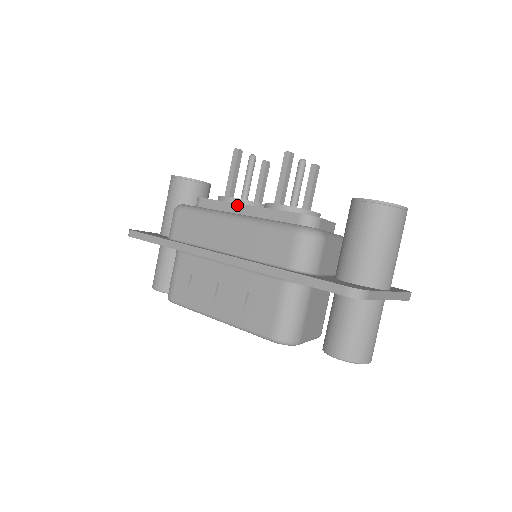
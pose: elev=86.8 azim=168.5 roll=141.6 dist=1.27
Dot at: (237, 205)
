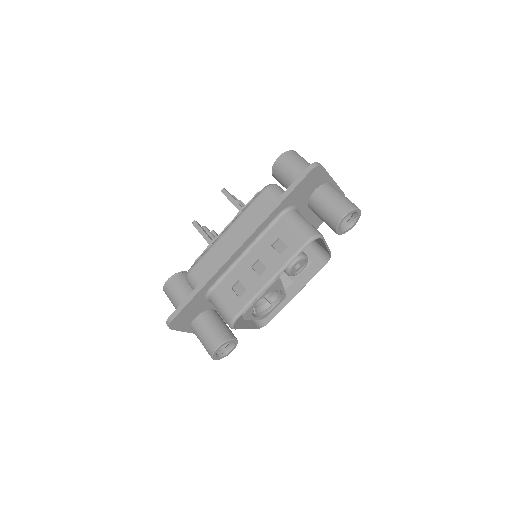
Dot at: occluded
